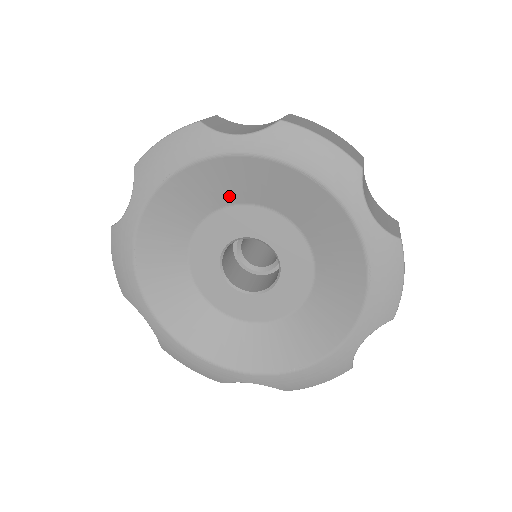
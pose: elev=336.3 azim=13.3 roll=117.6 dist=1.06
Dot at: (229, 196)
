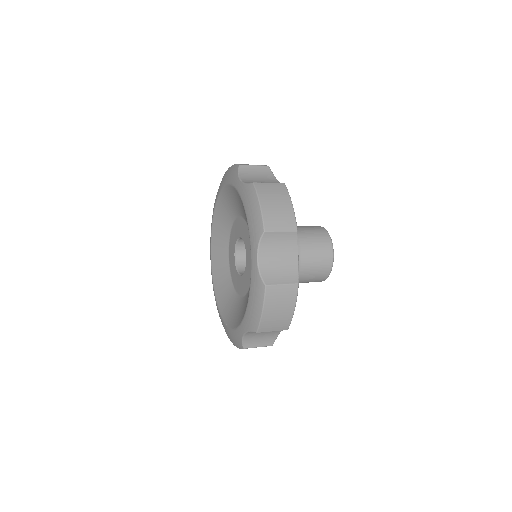
Dot at: (241, 211)
